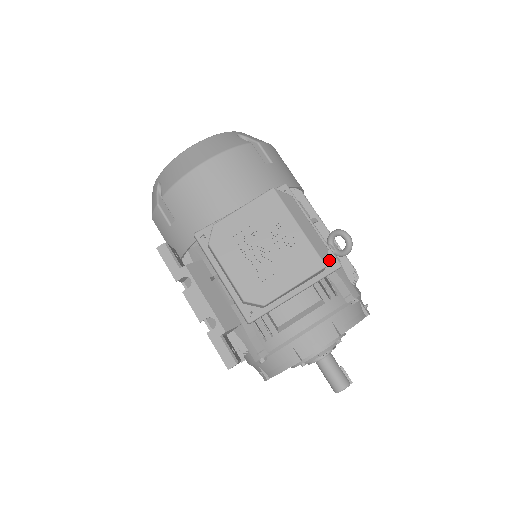
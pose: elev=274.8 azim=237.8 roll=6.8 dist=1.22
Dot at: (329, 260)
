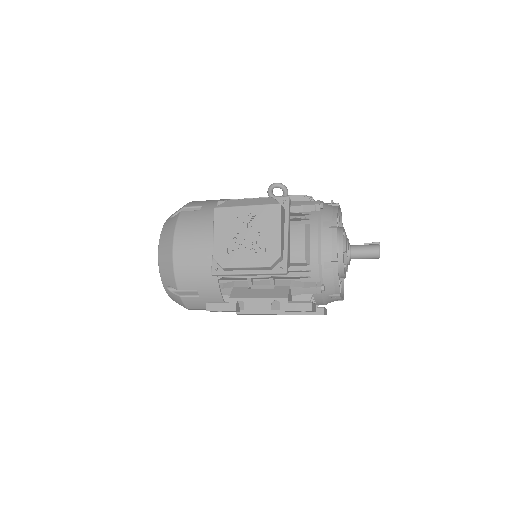
Dot at: (280, 202)
